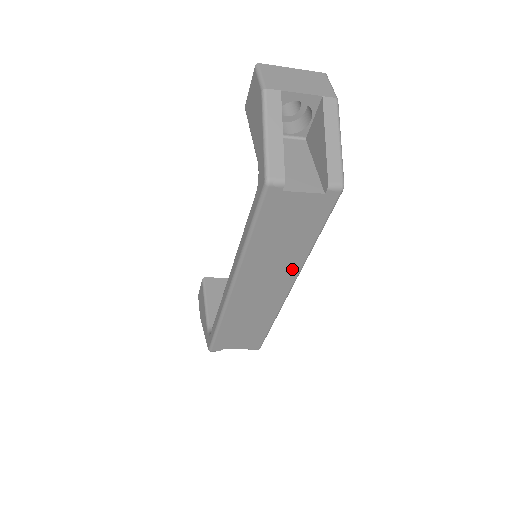
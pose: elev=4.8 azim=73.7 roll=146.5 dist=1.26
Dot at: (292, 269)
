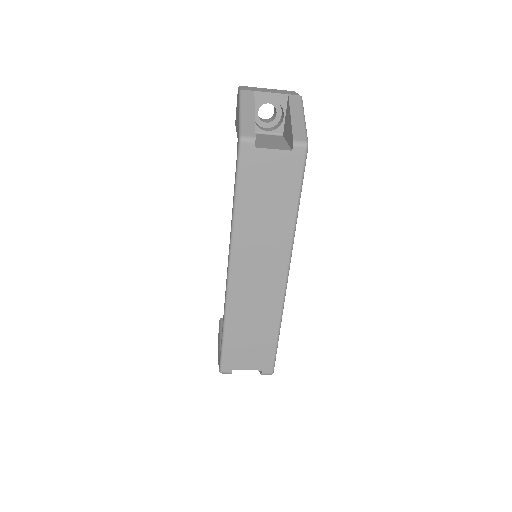
Dot at: (283, 247)
